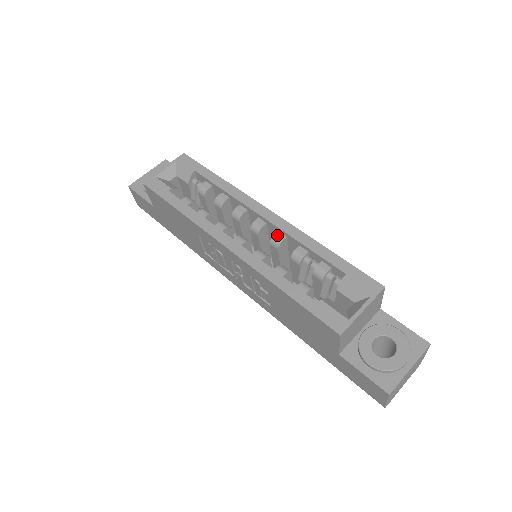
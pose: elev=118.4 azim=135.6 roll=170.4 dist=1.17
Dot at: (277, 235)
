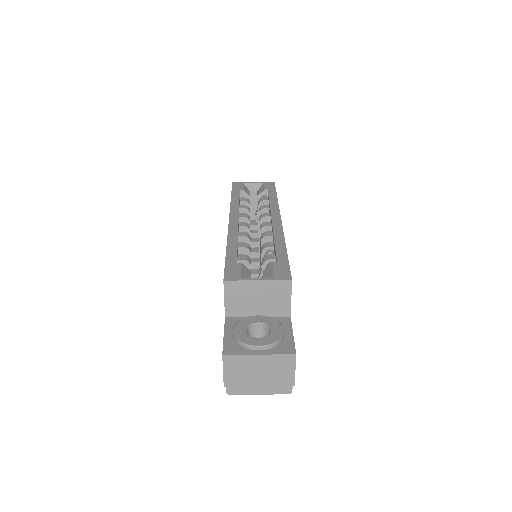
Dot at: (268, 232)
